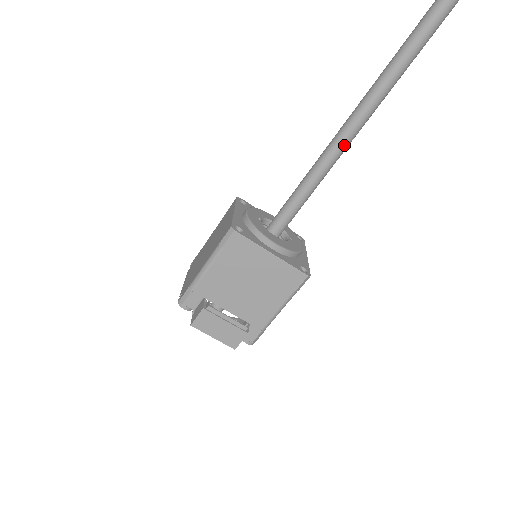
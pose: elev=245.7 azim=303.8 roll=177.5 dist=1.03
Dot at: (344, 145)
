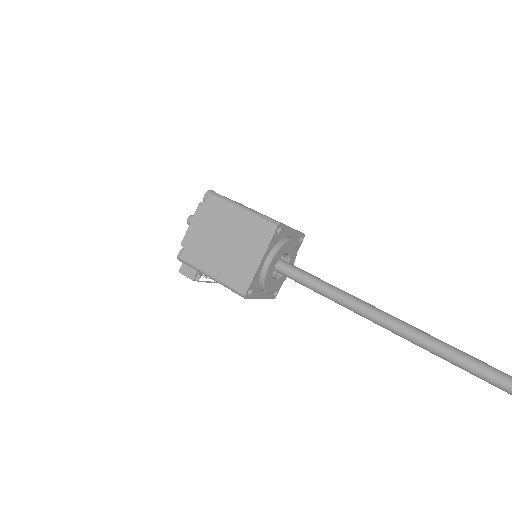
Dot at: (362, 315)
